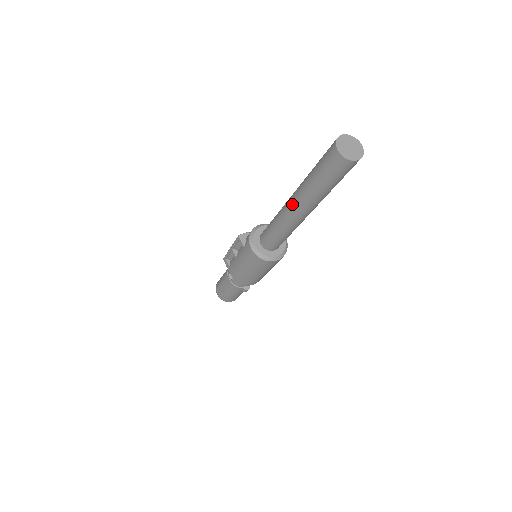
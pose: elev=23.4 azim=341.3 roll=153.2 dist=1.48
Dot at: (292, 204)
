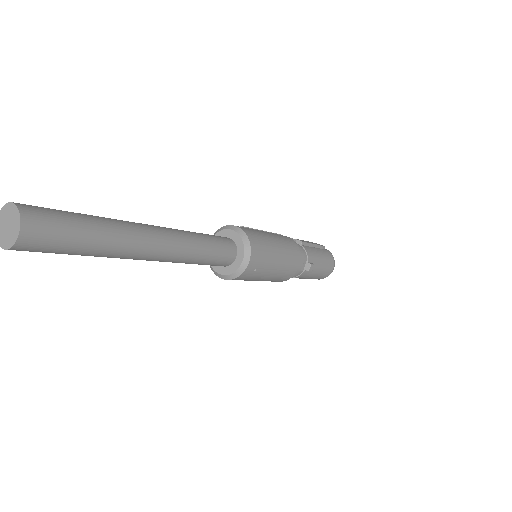
Dot at: occluded
